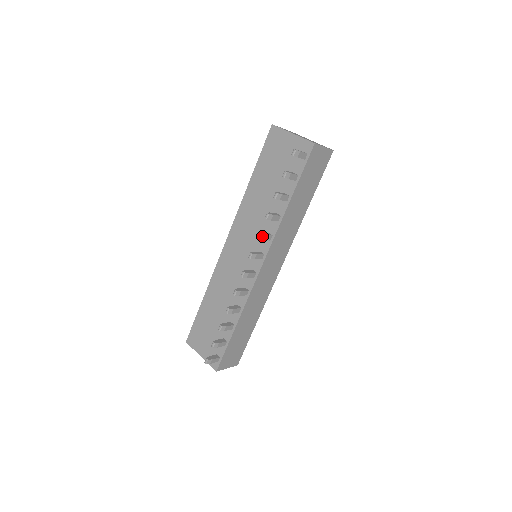
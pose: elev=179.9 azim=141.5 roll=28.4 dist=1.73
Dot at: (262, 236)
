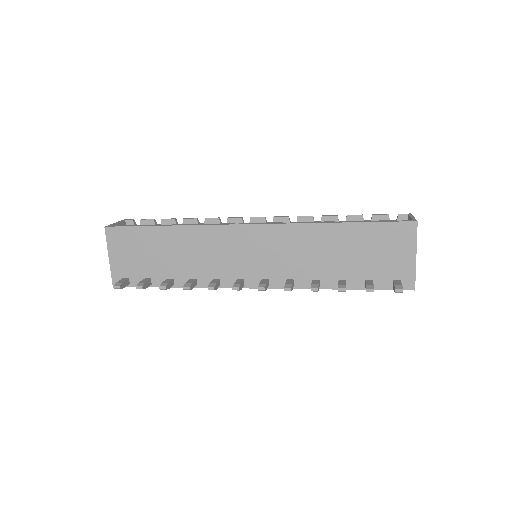
Dot at: (290, 290)
